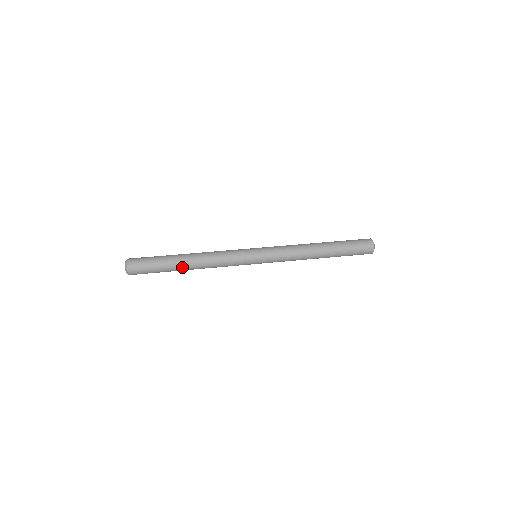
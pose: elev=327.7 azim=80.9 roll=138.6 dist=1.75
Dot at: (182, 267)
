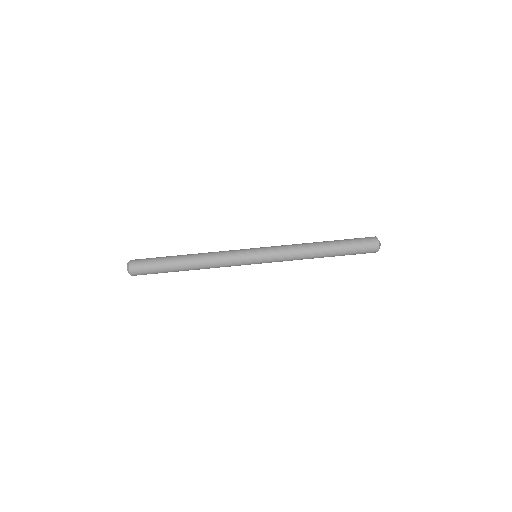
Dot at: (182, 270)
